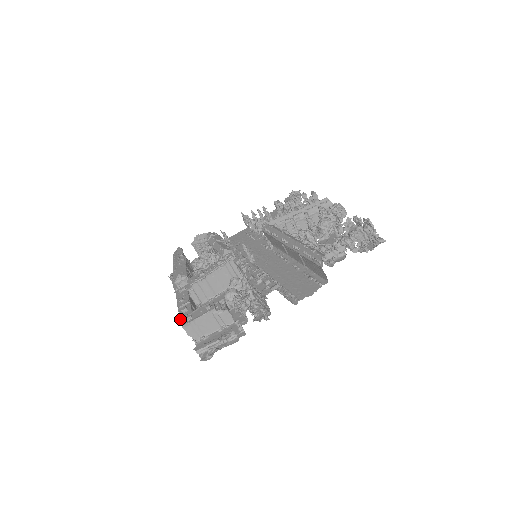
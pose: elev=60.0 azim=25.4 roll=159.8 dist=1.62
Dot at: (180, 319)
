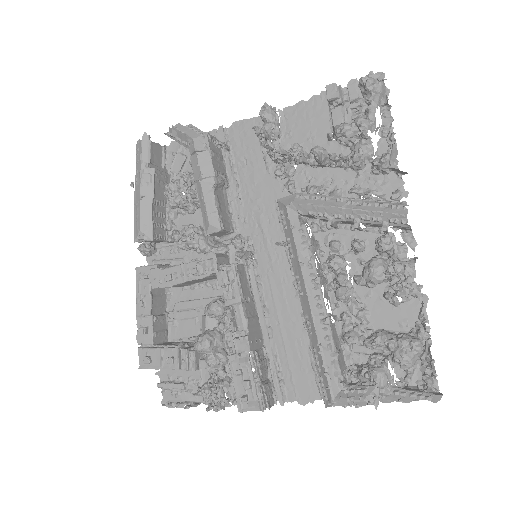
Dot at: occluded
